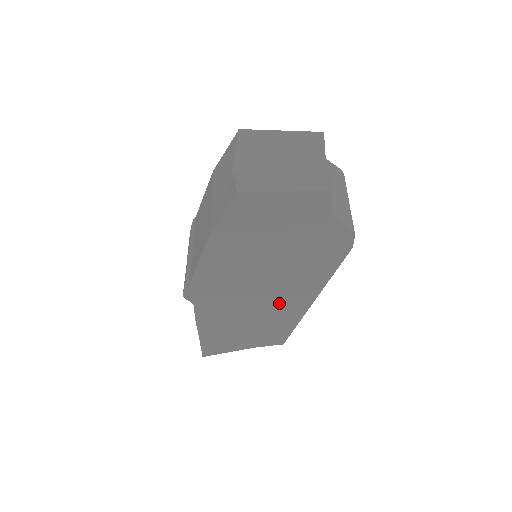
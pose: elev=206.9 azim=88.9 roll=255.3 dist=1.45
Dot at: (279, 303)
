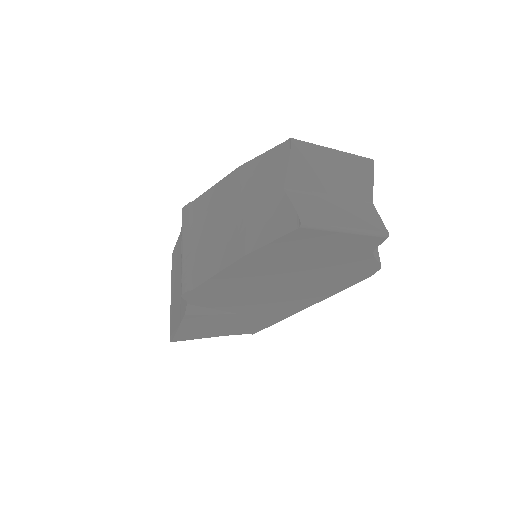
Dot at: (273, 307)
